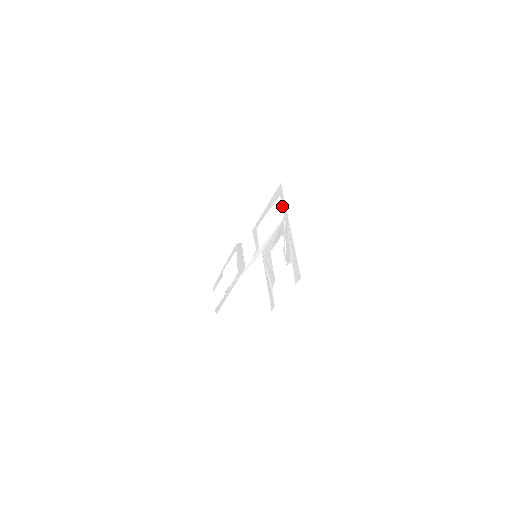
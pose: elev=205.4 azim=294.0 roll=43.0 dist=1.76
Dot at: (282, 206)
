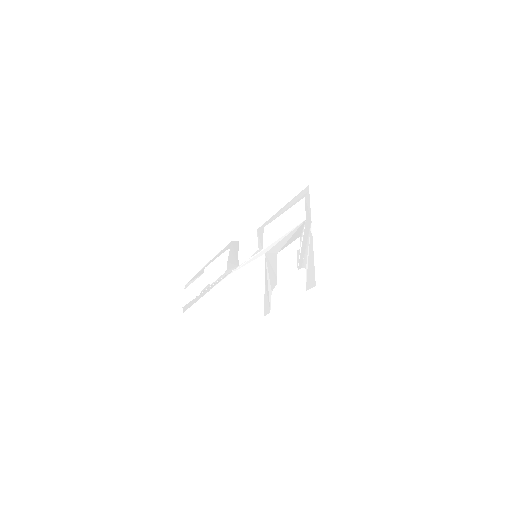
Dot at: (305, 208)
